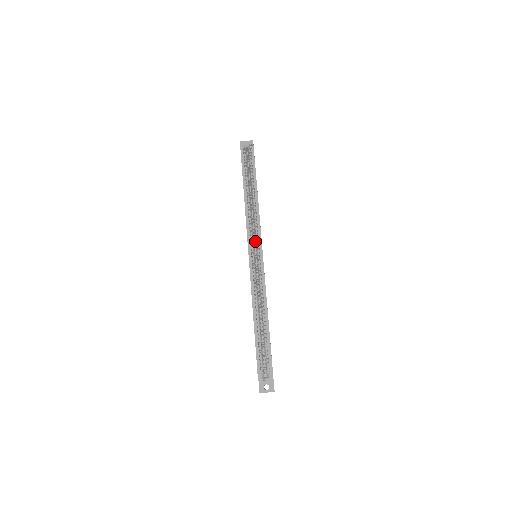
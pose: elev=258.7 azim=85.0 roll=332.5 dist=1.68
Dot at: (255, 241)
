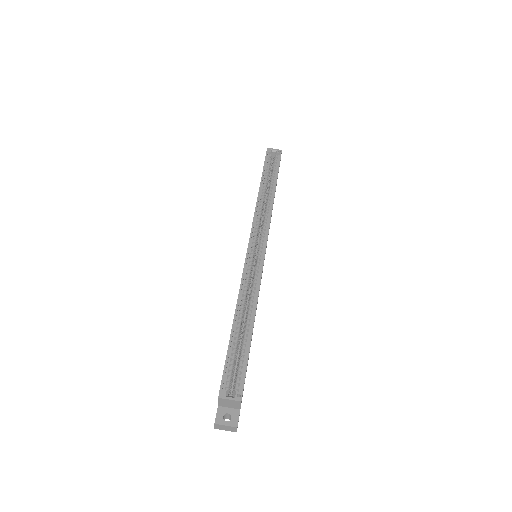
Dot at: occluded
